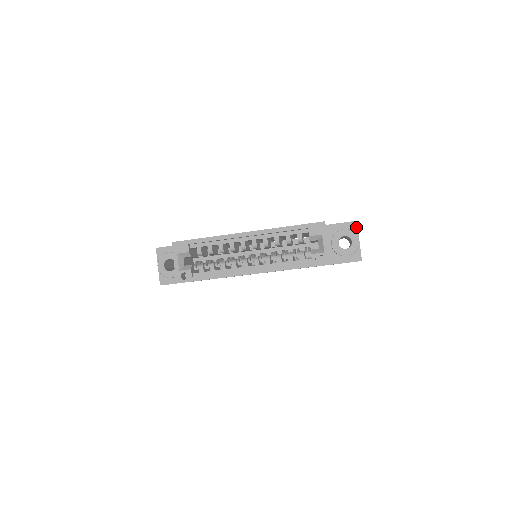
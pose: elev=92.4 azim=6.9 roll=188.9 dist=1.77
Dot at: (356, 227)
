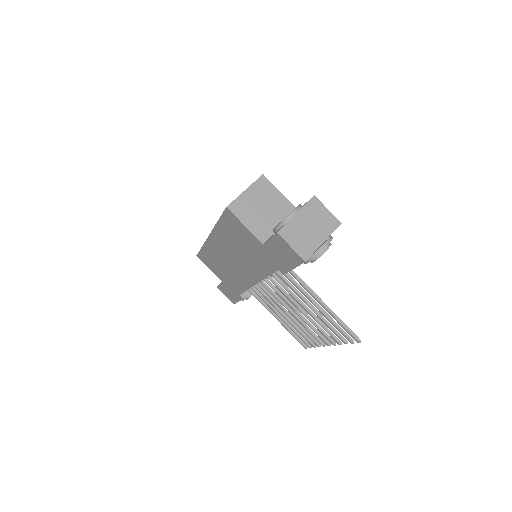
Dot at: (308, 201)
